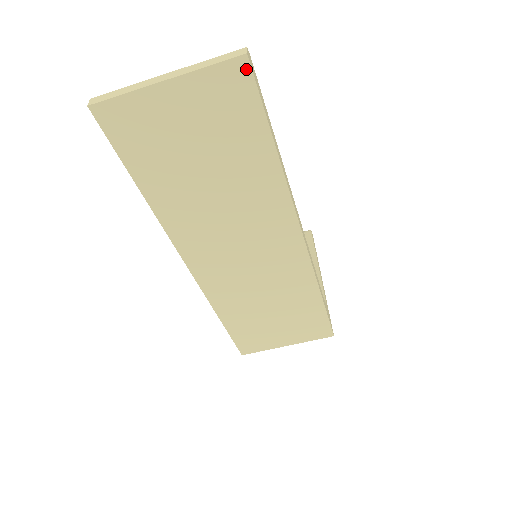
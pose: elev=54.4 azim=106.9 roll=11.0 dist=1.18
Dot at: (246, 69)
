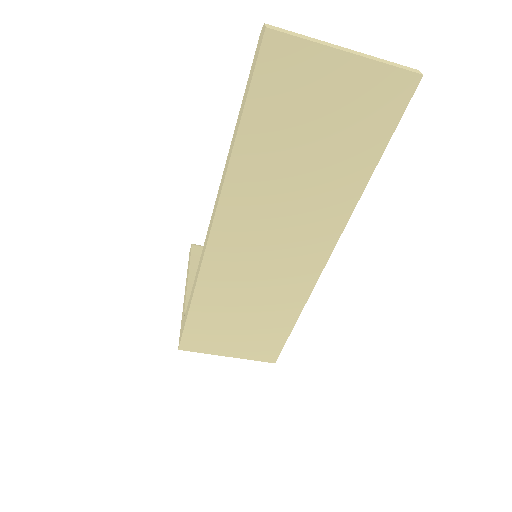
Dot at: (412, 87)
